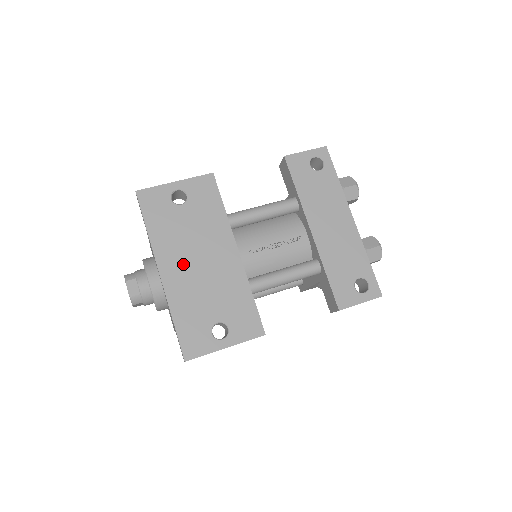
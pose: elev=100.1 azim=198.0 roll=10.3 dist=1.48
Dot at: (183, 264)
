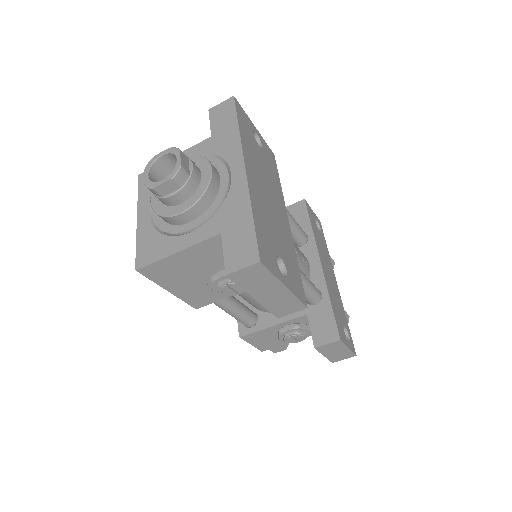
Dot at: (259, 183)
